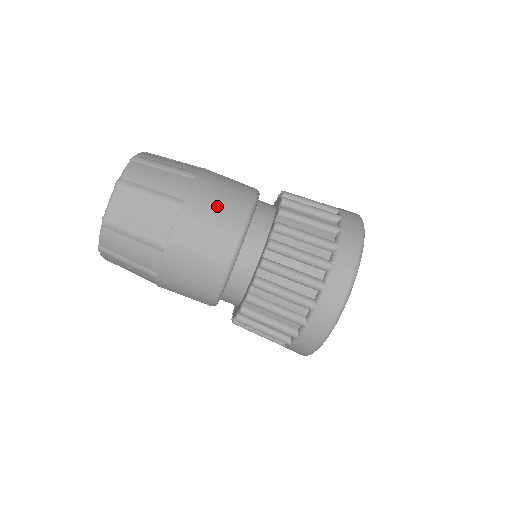
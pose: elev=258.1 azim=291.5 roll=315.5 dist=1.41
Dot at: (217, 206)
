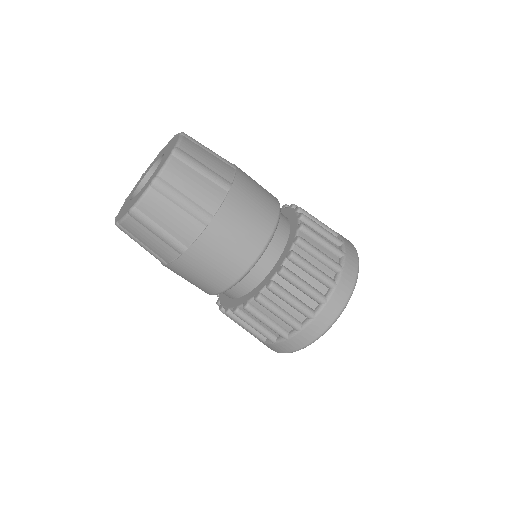
Dot at: (257, 197)
